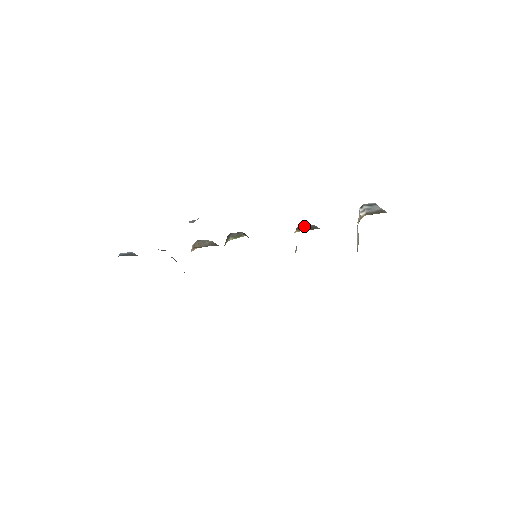
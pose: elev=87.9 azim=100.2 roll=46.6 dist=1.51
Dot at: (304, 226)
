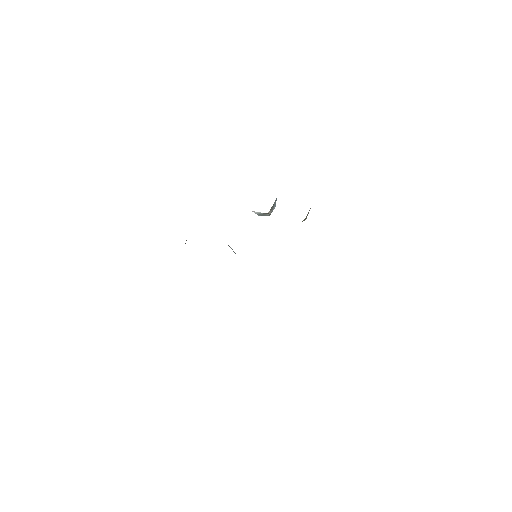
Dot at: occluded
